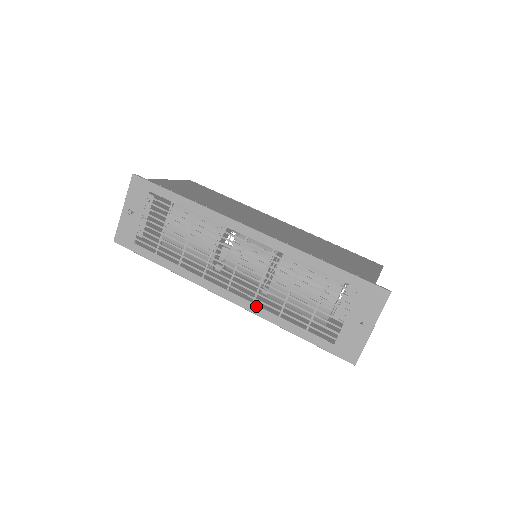
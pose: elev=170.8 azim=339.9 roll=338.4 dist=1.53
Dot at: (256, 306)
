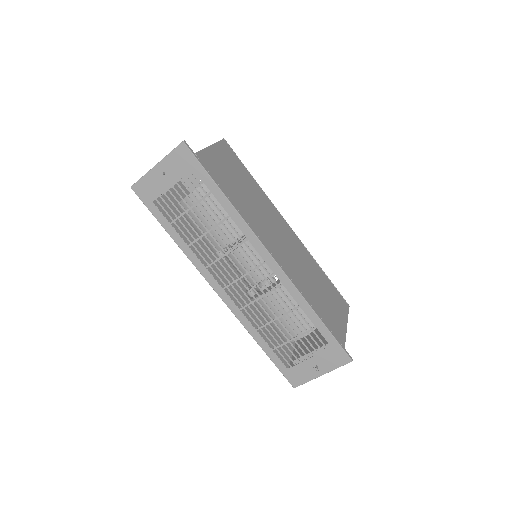
Dot at: (241, 313)
